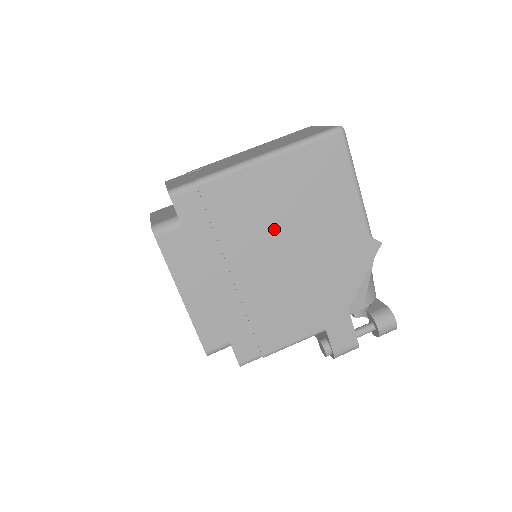
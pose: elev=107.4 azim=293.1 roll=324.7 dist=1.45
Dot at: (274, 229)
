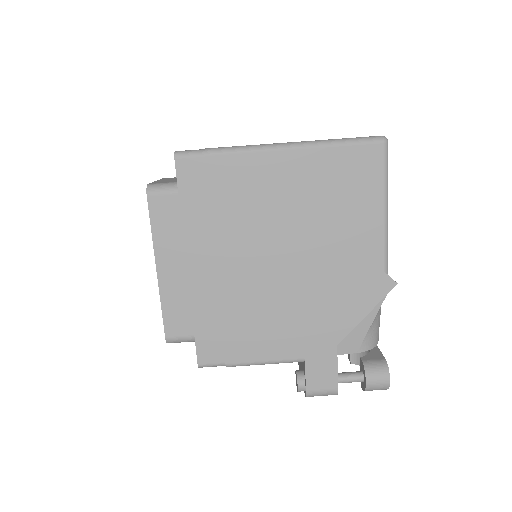
Dot at: (277, 228)
